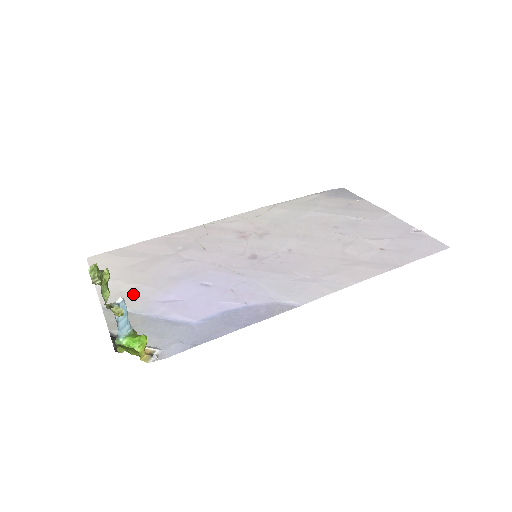
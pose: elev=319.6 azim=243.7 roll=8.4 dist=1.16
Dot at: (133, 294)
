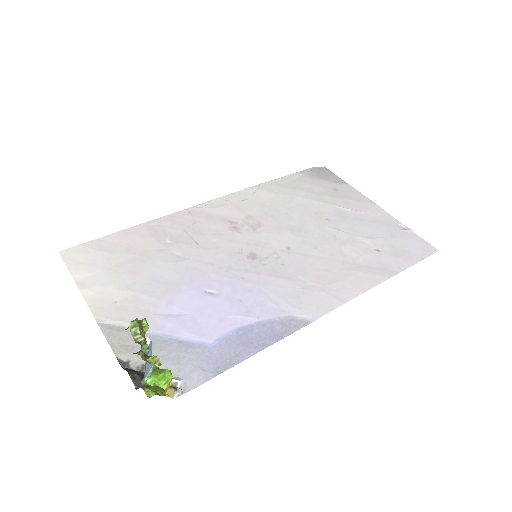
Dot at: (131, 305)
